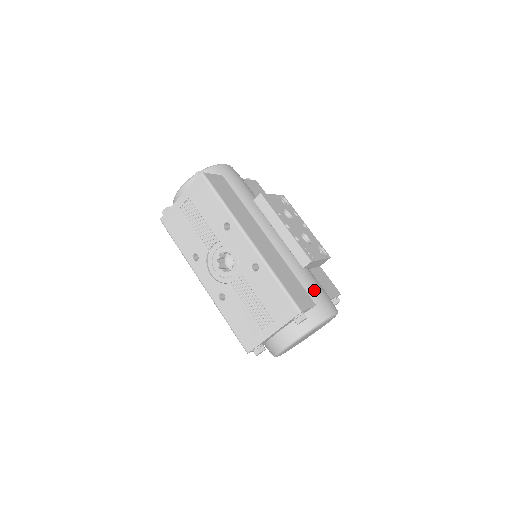
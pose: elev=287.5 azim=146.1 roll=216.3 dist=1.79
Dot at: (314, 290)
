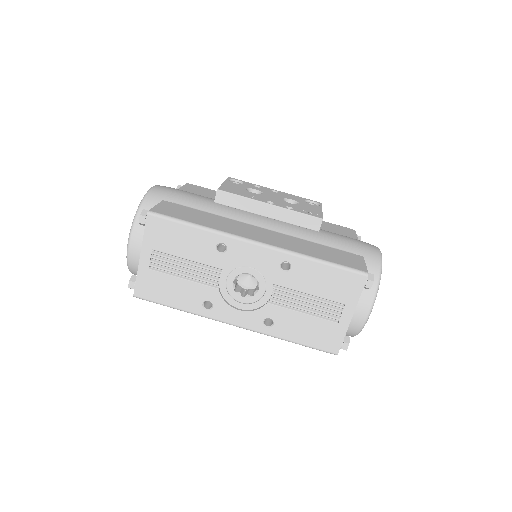
Dot at: (347, 244)
